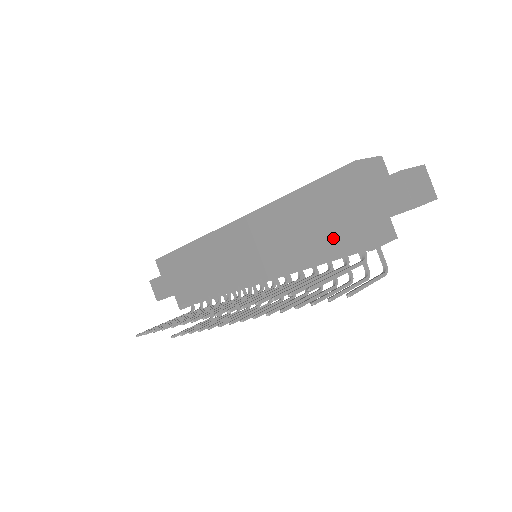
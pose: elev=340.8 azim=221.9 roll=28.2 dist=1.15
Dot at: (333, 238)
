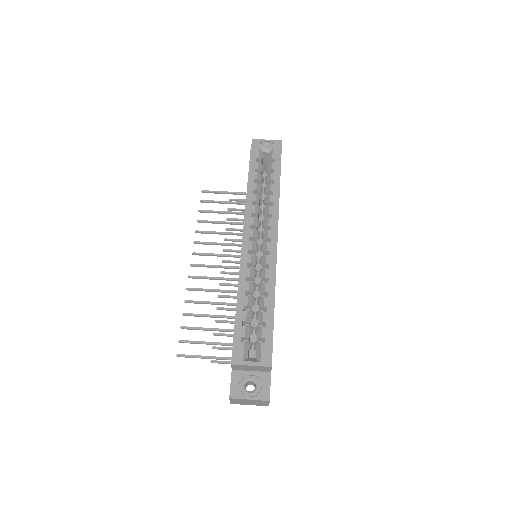
Dot at: occluded
